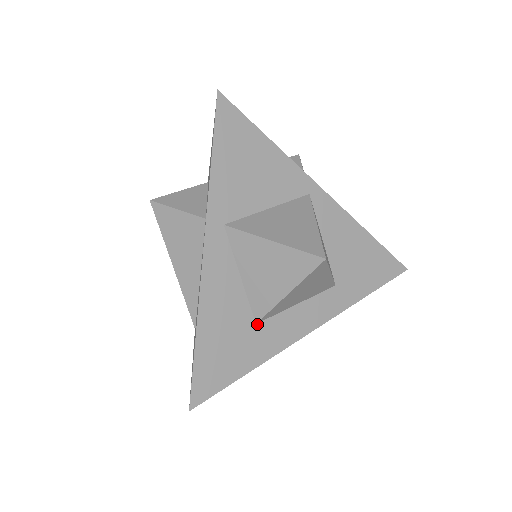
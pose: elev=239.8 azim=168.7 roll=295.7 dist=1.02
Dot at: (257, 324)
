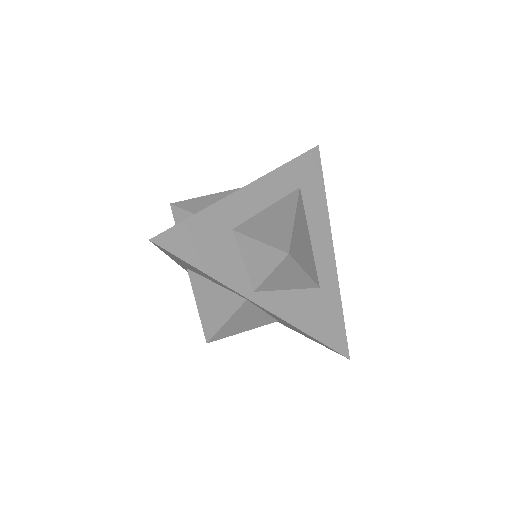
Dot at: occluded
